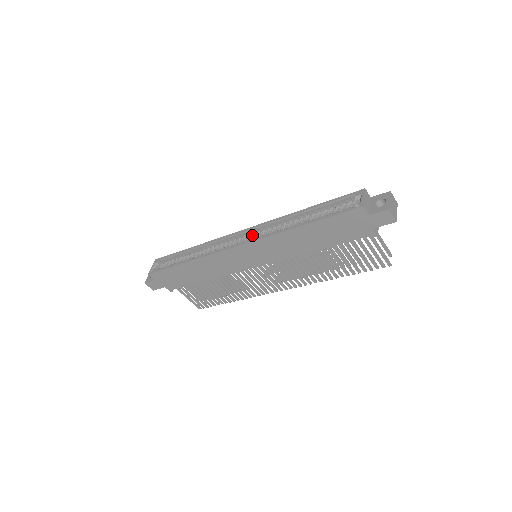
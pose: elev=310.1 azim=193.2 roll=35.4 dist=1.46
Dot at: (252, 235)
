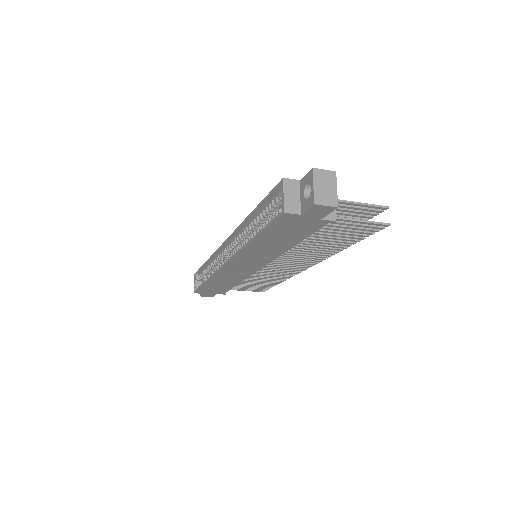
Dot at: (233, 246)
